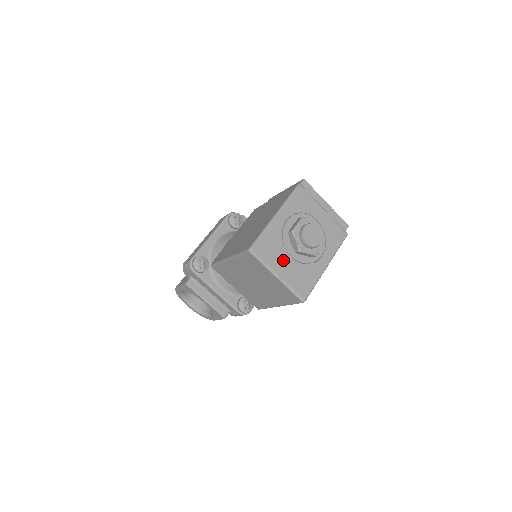
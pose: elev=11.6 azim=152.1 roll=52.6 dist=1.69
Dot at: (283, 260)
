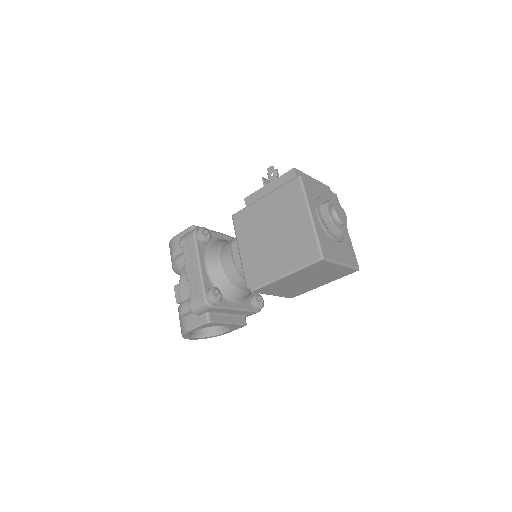
Dot at: (336, 248)
